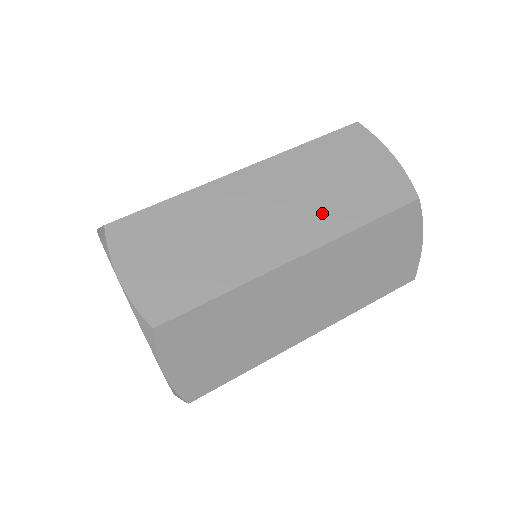
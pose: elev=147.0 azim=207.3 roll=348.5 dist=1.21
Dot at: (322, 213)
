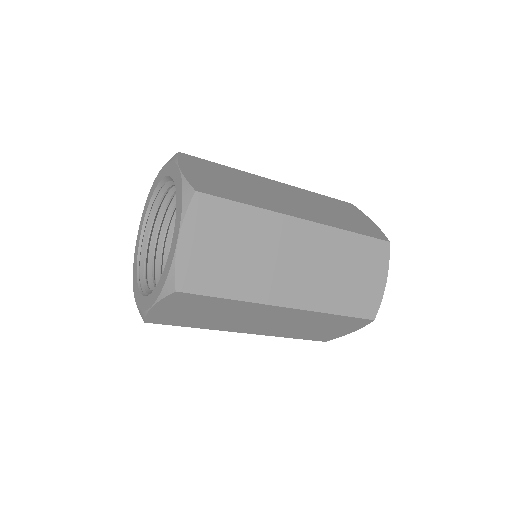
Dot at: (322, 289)
